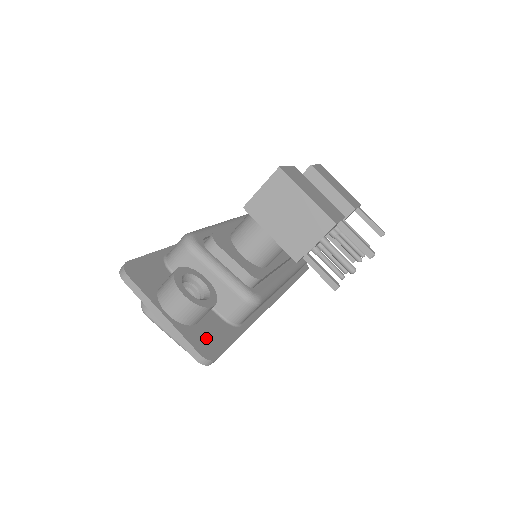
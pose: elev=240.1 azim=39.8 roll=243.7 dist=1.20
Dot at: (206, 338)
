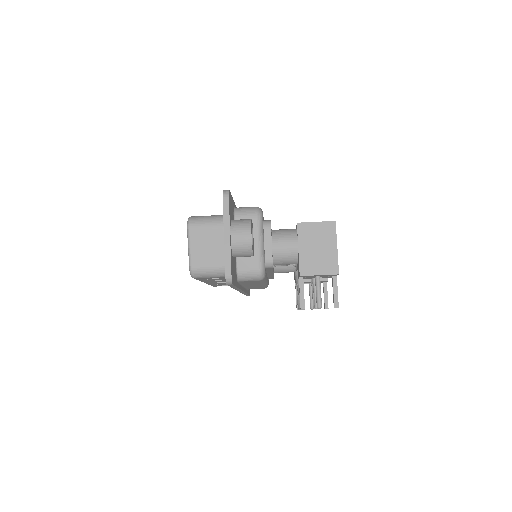
Dot at: (233, 269)
